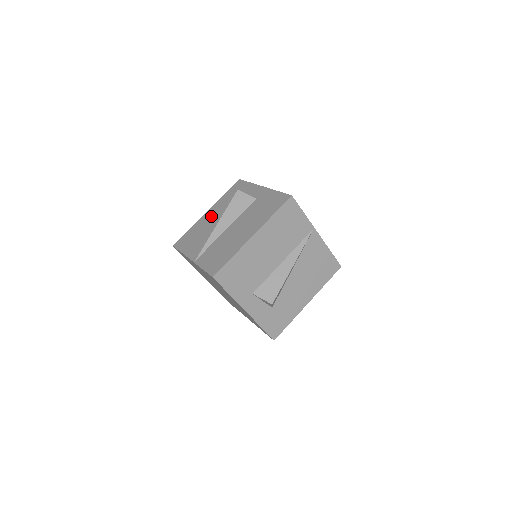
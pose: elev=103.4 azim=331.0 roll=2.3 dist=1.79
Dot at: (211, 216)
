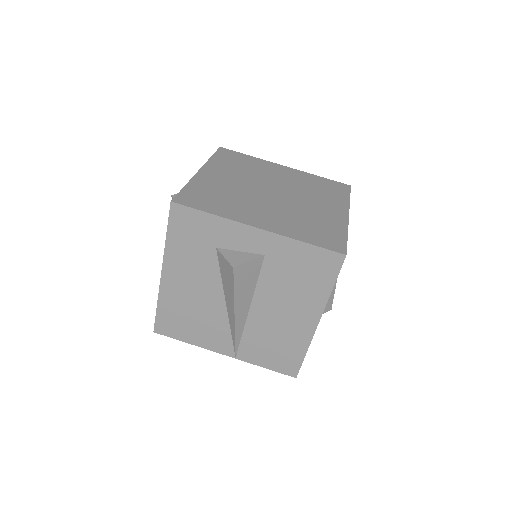
Dot at: (185, 284)
